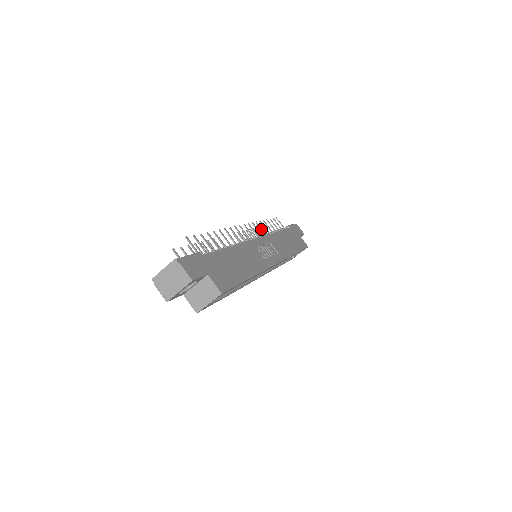
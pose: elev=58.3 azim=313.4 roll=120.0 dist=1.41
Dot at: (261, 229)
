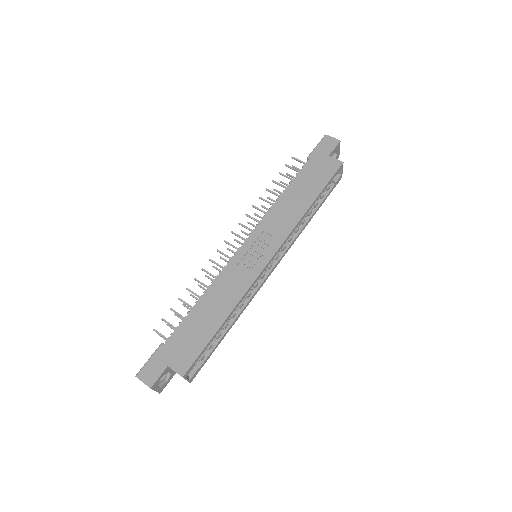
Dot at: occluded
